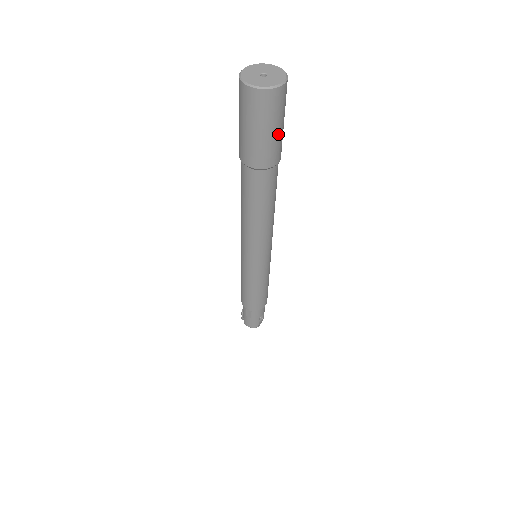
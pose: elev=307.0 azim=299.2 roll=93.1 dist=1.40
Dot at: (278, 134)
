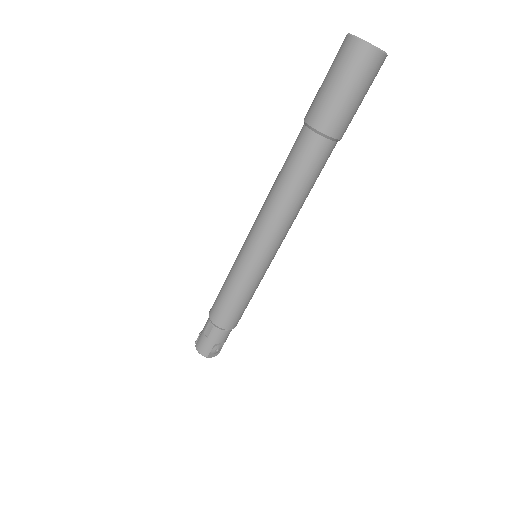
Dot at: (352, 103)
